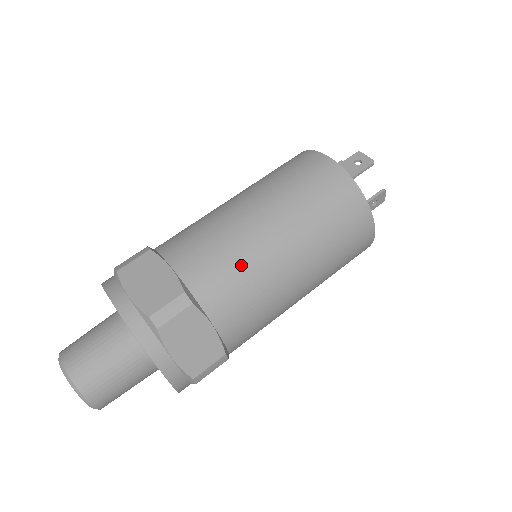
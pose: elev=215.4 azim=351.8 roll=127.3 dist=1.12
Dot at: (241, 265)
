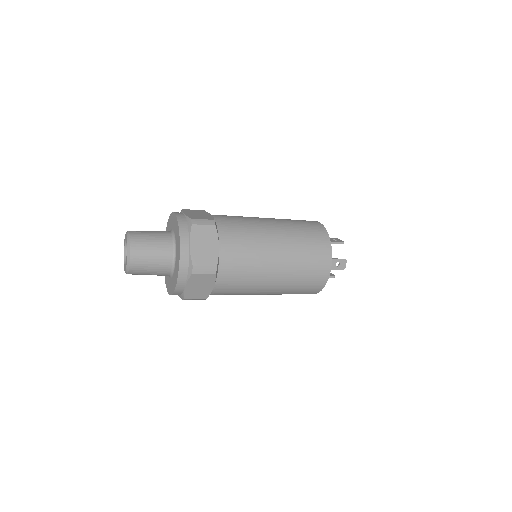
Dot at: (248, 229)
